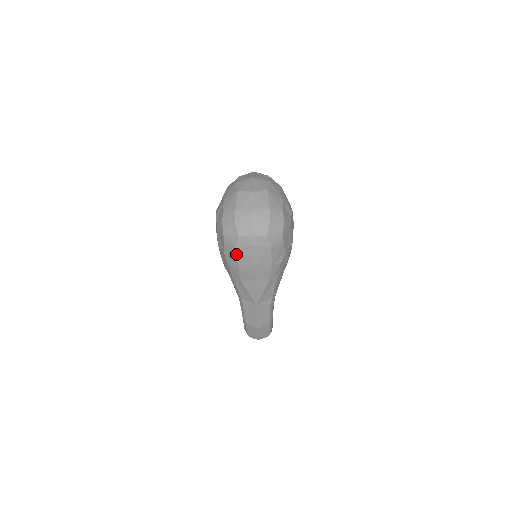
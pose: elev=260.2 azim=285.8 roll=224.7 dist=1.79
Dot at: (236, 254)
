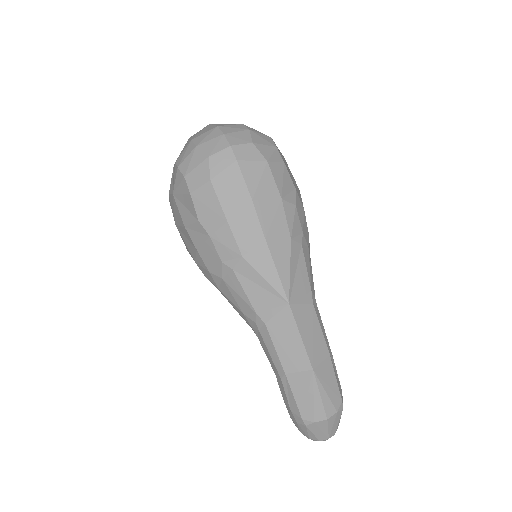
Dot at: (215, 194)
